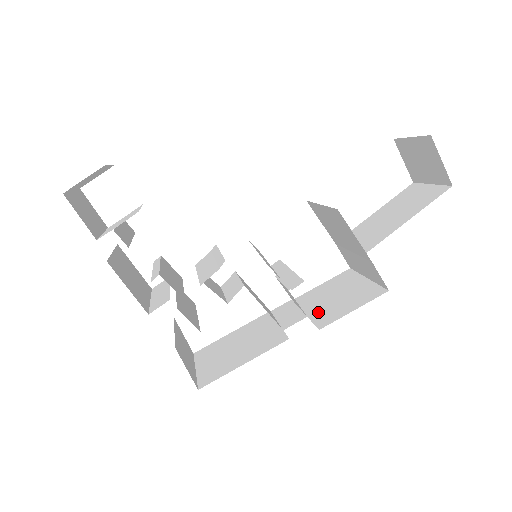
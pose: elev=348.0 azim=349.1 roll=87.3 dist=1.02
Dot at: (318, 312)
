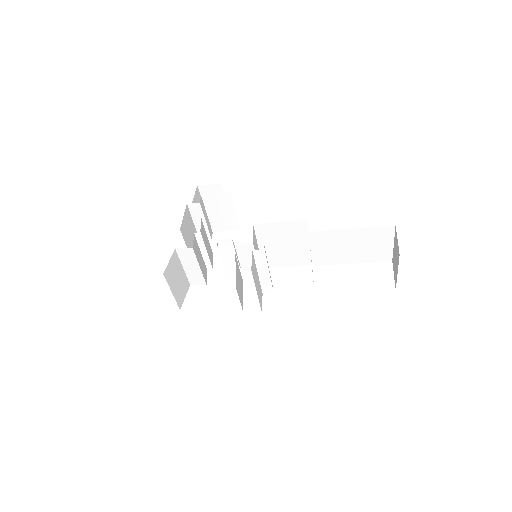
Dot at: occluded
